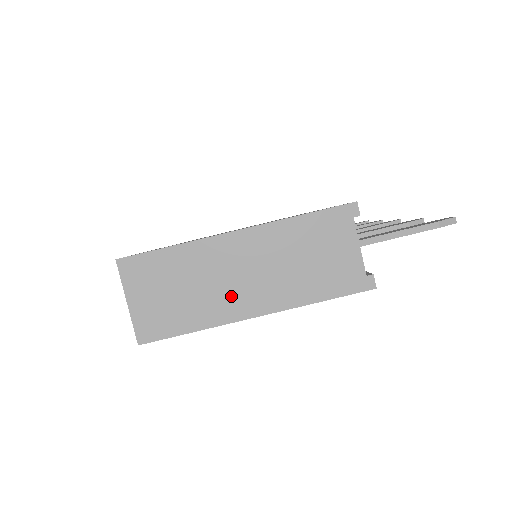
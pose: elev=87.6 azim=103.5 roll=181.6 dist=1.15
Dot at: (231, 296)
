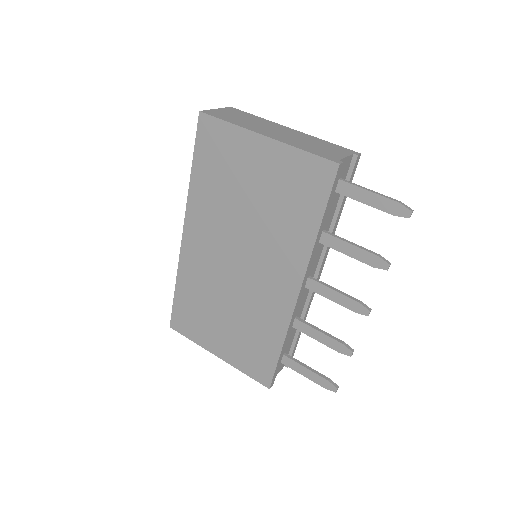
Dot at: (262, 129)
